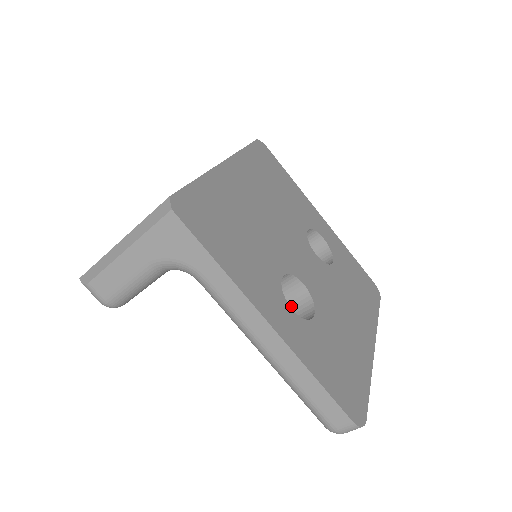
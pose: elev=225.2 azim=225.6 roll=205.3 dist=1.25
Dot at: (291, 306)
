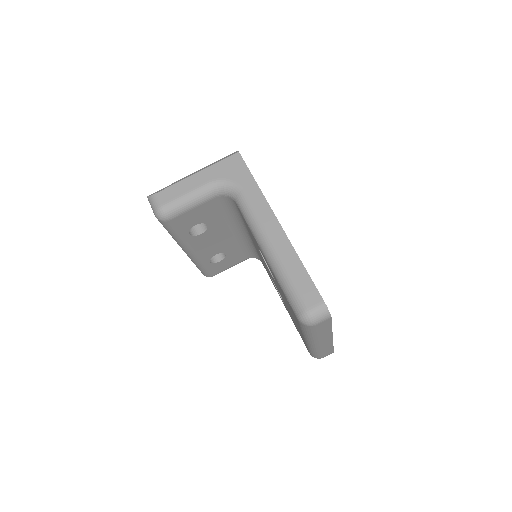
Dot at: occluded
